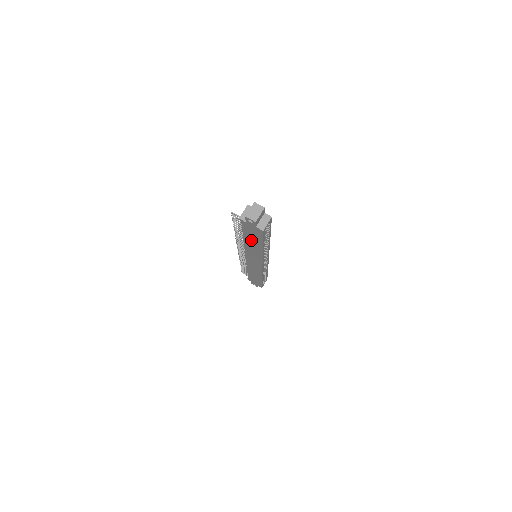
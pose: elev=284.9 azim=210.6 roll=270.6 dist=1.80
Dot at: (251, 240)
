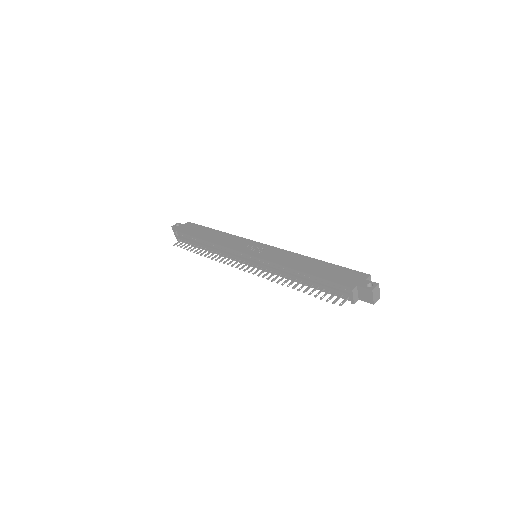
Dot at: occluded
